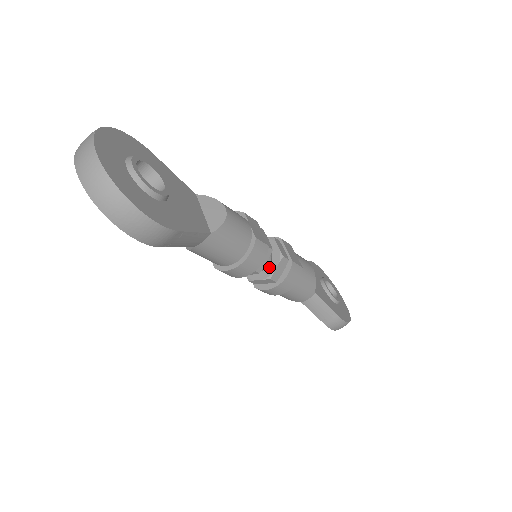
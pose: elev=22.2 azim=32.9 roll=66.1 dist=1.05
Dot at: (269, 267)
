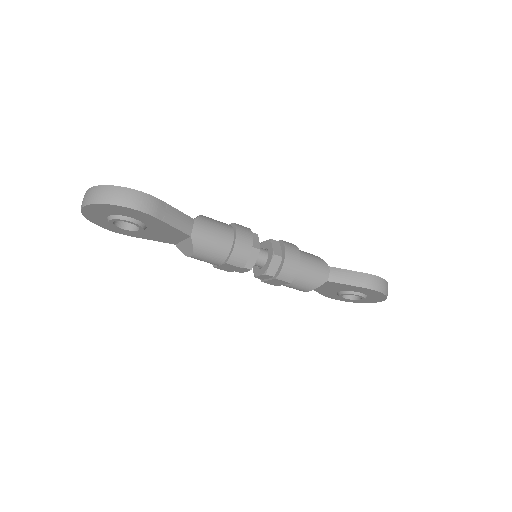
Dot at: (269, 252)
